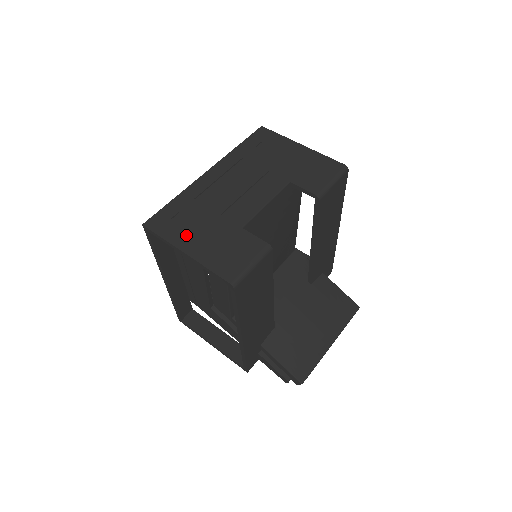
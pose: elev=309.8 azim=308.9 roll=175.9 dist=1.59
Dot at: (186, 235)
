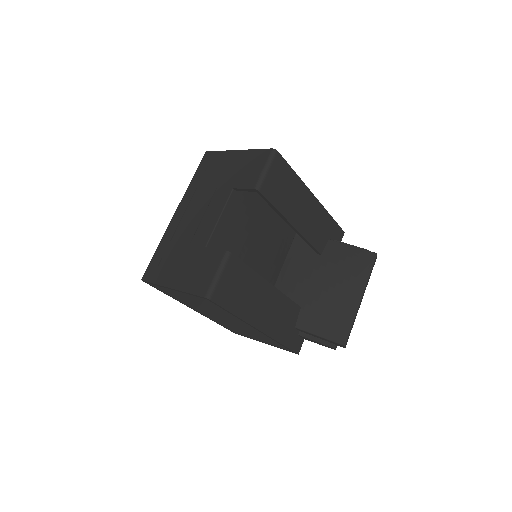
Dot at: (169, 273)
